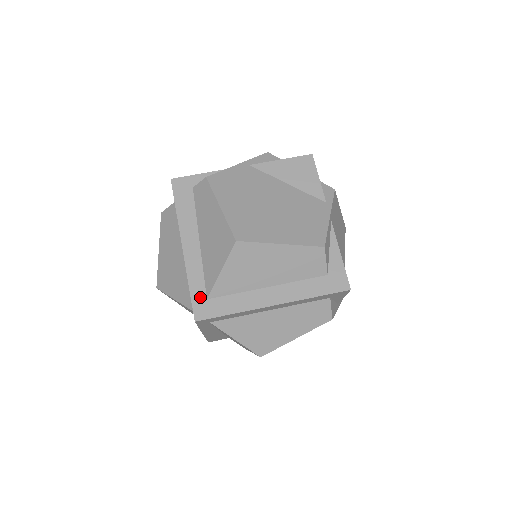
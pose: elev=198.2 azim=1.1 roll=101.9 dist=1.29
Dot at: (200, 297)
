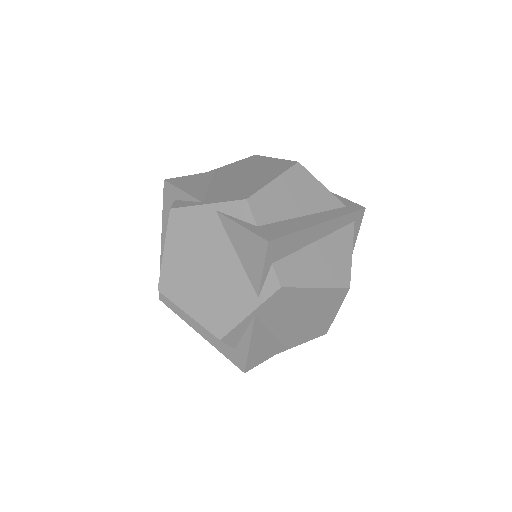
Dot at: occluded
